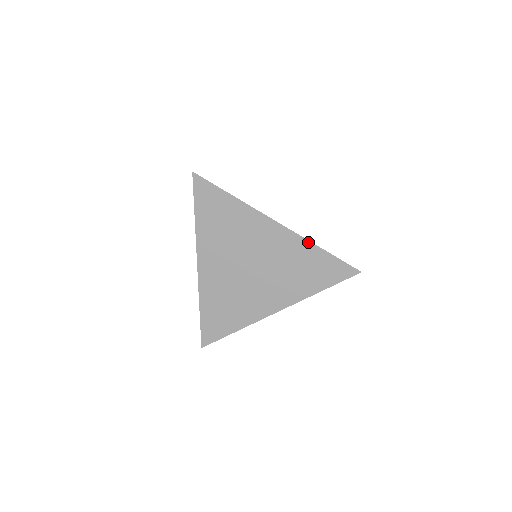
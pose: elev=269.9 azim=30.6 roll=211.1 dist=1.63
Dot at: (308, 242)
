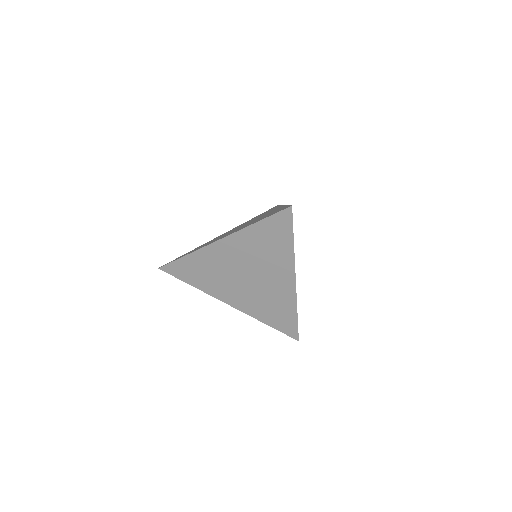
Dot at: (296, 305)
